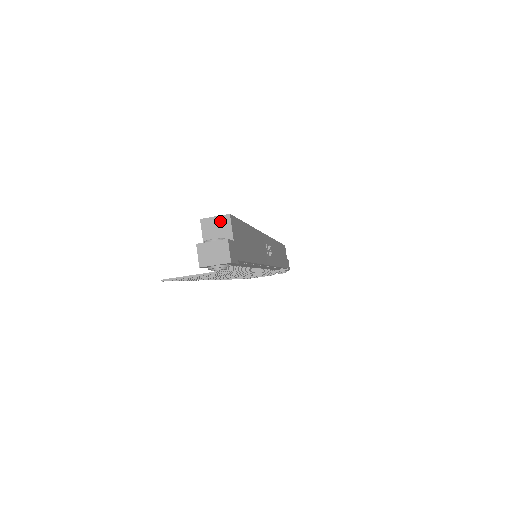
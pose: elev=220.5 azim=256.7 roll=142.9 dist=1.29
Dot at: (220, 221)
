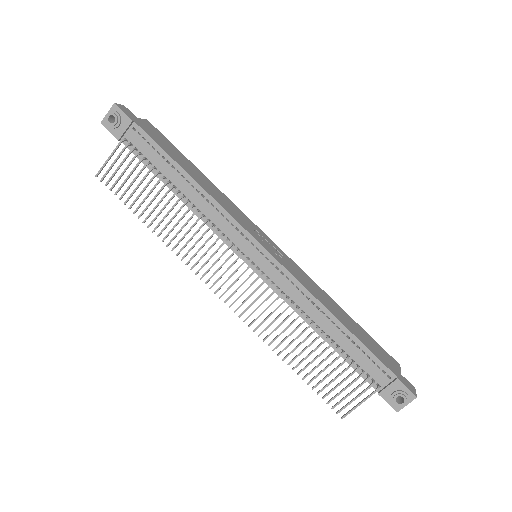
Dot at: occluded
